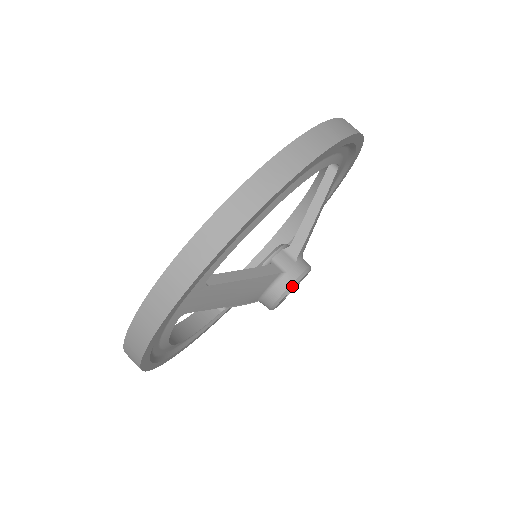
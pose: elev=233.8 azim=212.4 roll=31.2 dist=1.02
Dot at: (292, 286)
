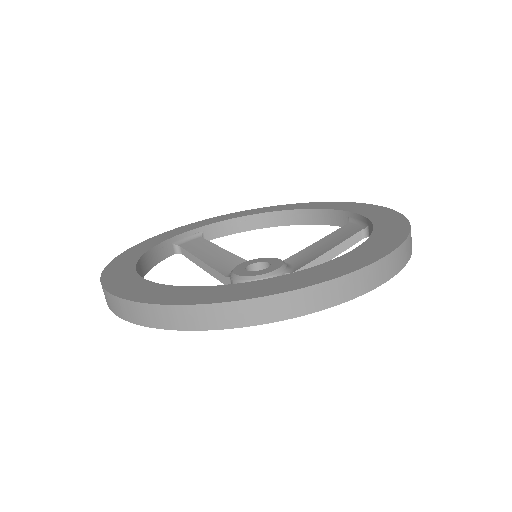
Dot at: occluded
